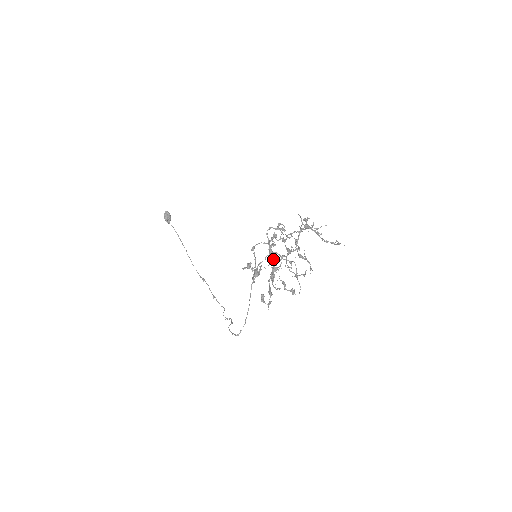
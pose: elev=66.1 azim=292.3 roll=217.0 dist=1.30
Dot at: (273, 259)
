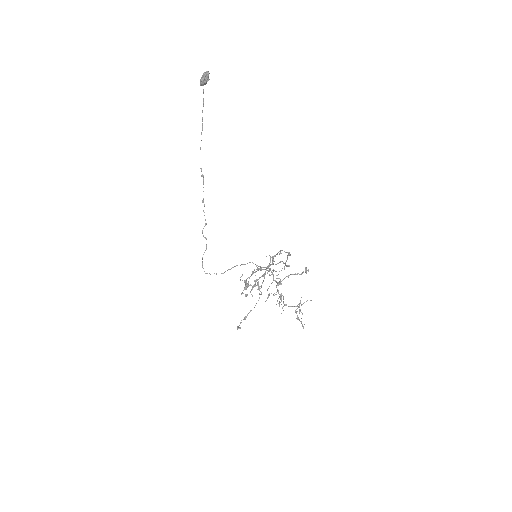
Dot at: (264, 276)
